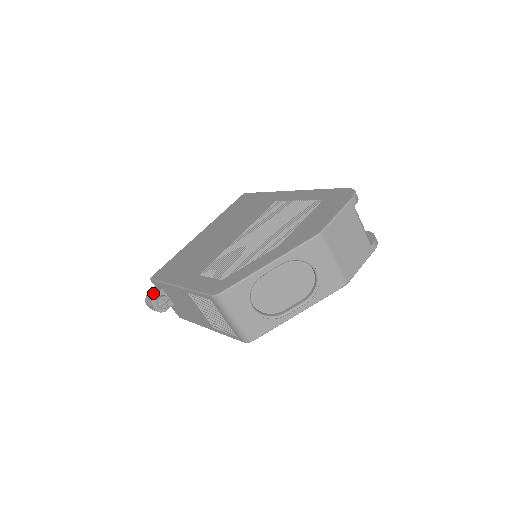
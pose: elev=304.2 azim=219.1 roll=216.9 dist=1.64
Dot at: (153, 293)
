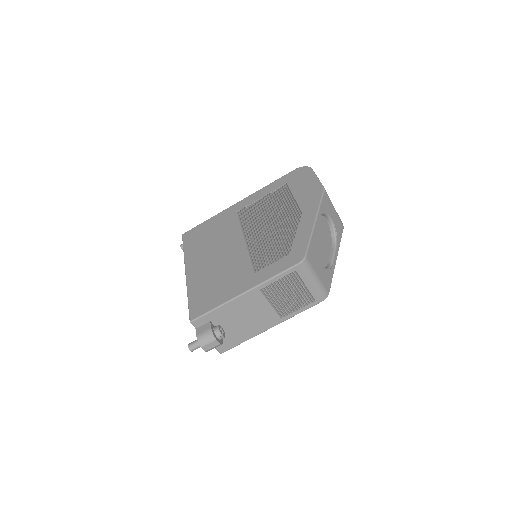
Dot at: (206, 330)
